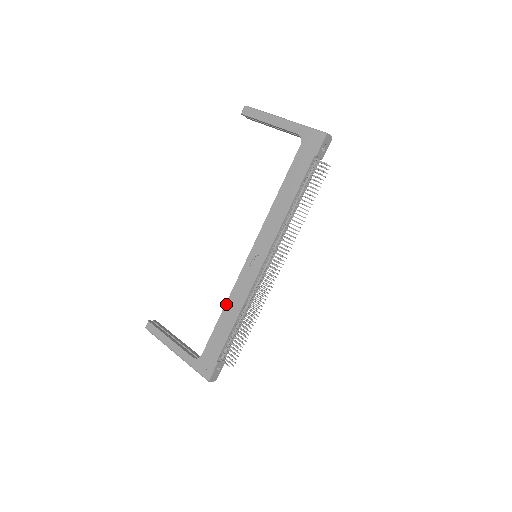
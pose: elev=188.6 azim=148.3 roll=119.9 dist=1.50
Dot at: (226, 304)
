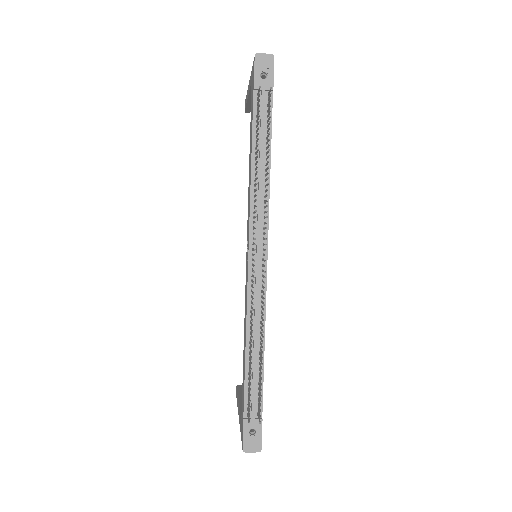
Dot at: (244, 333)
